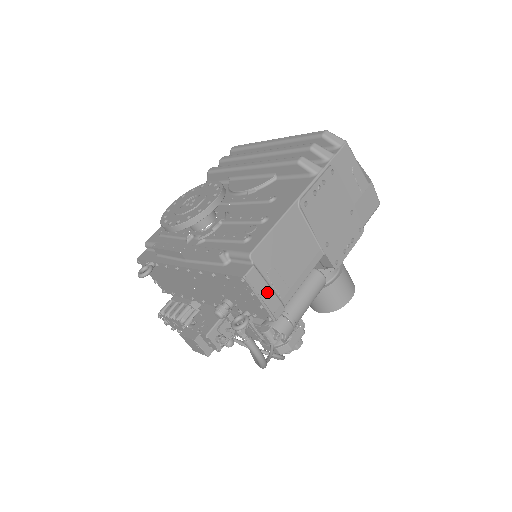
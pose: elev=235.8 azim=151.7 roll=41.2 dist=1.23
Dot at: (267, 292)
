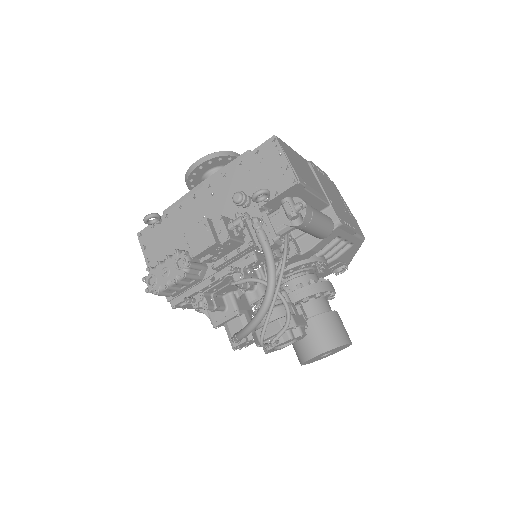
Dot at: (291, 161)
